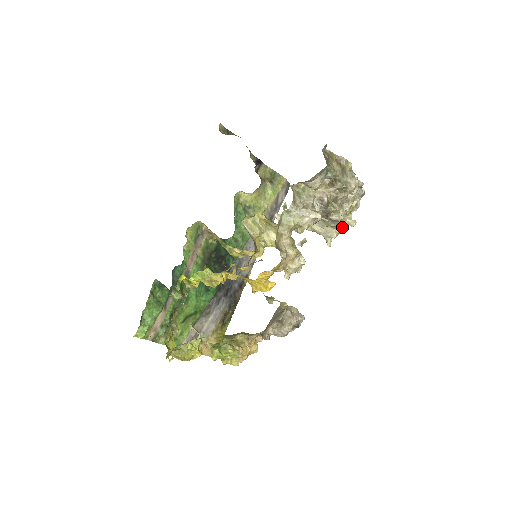
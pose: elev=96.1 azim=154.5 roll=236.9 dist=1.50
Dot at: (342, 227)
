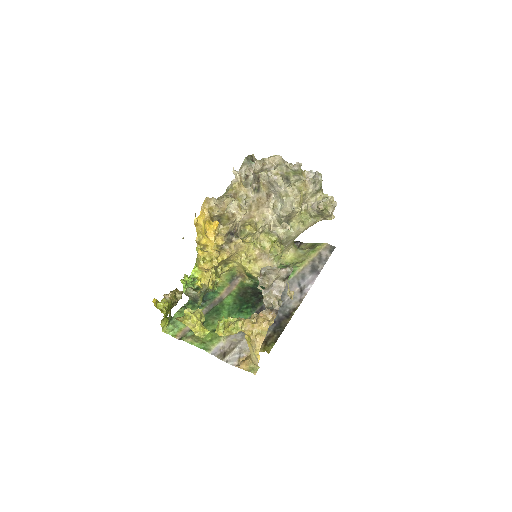
Dot at: (289, 188)
